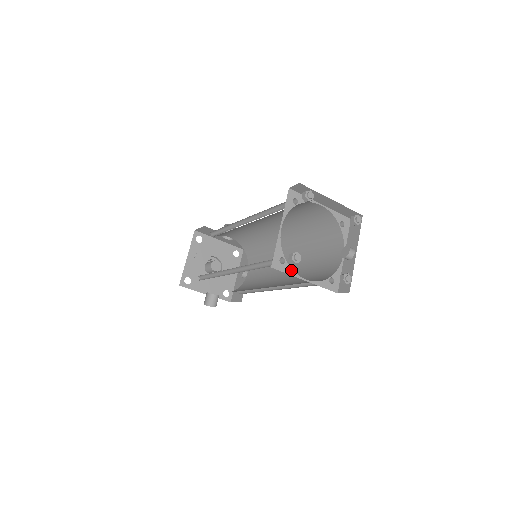
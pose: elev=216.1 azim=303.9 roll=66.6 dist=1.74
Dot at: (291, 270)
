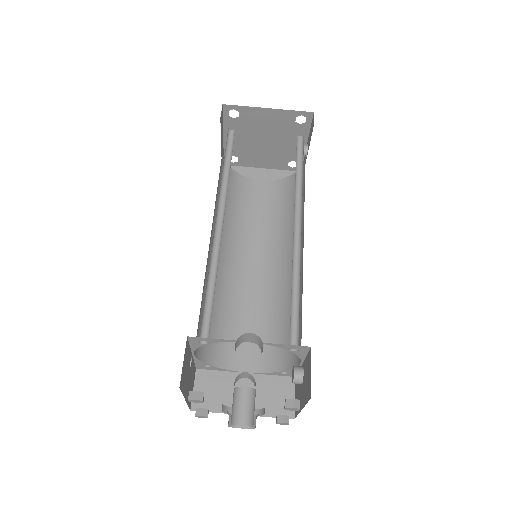
Dot at: occluded
